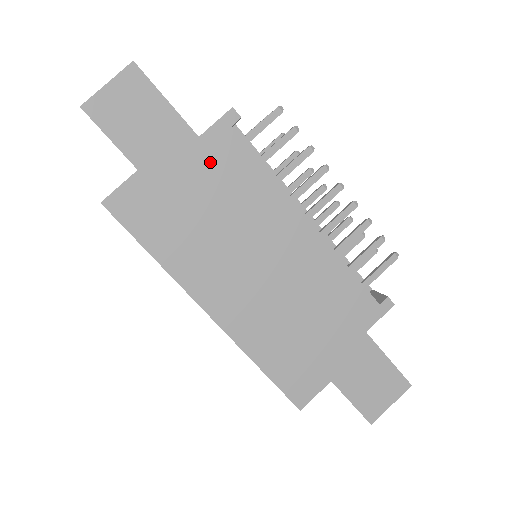
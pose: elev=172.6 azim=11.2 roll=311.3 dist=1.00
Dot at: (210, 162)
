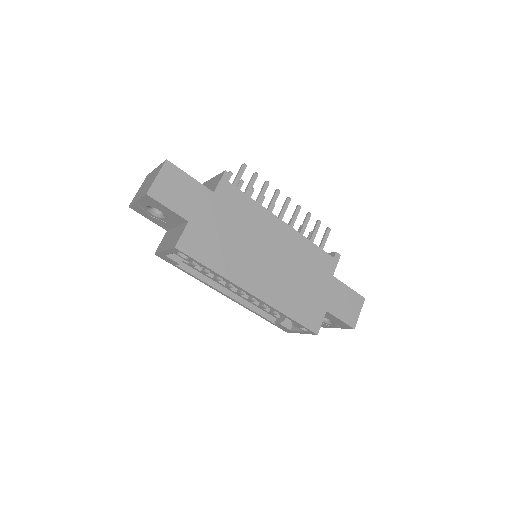
Dot at: (224, 205)
